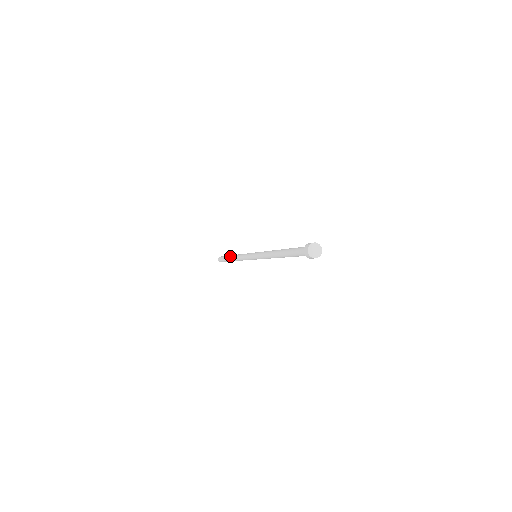
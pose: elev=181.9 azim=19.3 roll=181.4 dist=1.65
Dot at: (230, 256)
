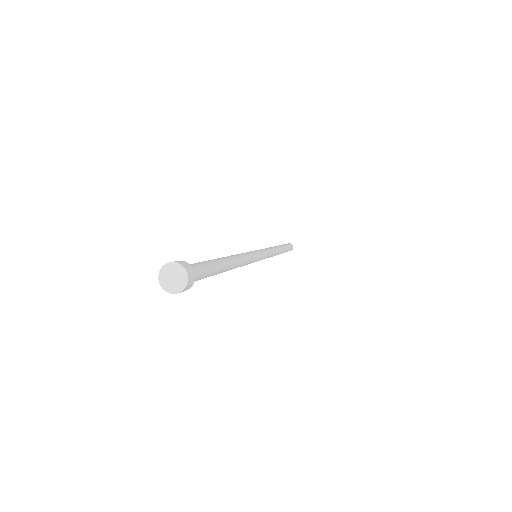
Dot at: occluded
